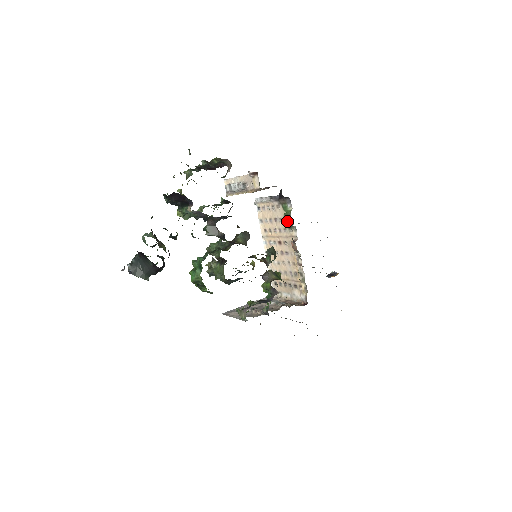
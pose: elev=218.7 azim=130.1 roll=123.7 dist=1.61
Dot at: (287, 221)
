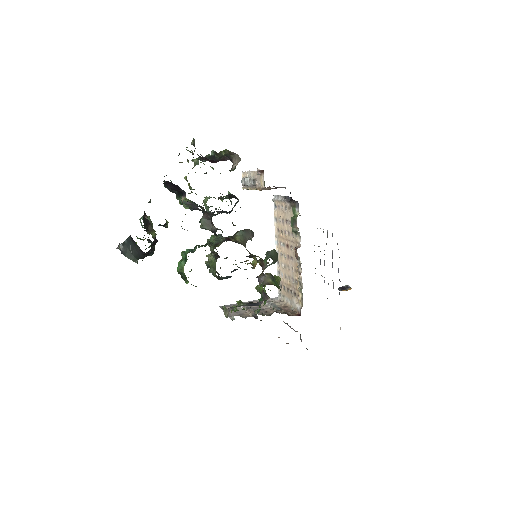
Dot at: (293, 226)
